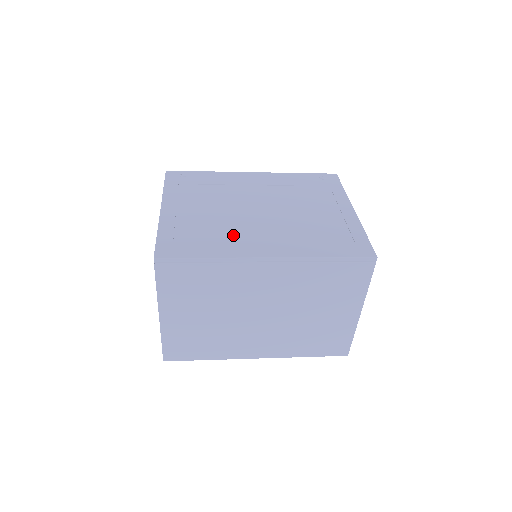
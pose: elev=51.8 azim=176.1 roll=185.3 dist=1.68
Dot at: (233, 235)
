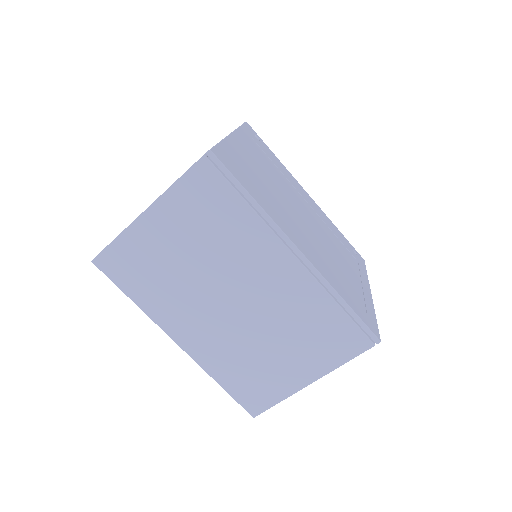
Dot at: (279, 208)
